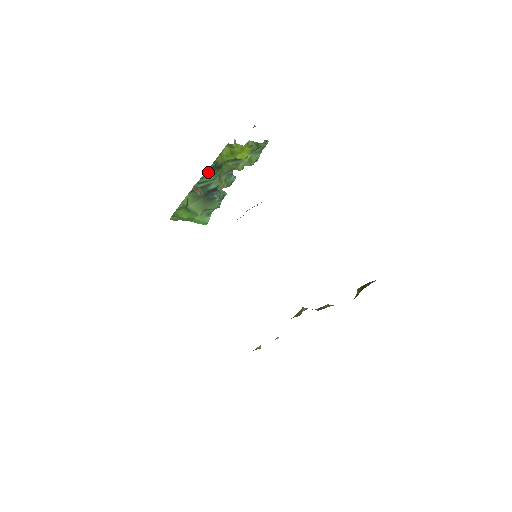
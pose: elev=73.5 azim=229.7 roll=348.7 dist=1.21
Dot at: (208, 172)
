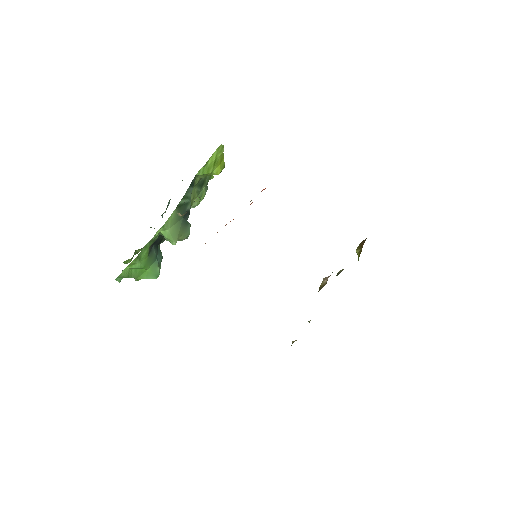
Dot at: (190, 187)
